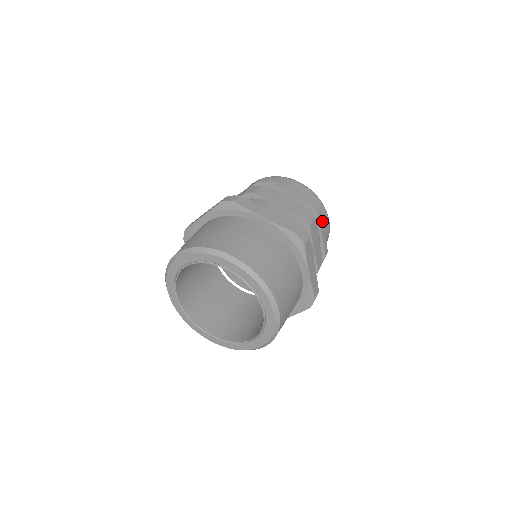
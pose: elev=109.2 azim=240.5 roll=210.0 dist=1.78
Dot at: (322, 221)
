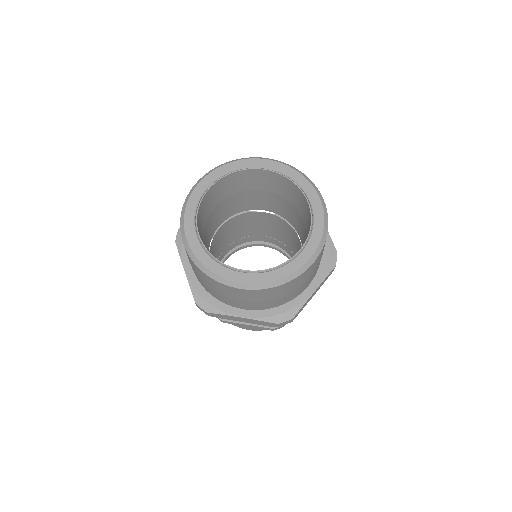
Dot at: occluded
